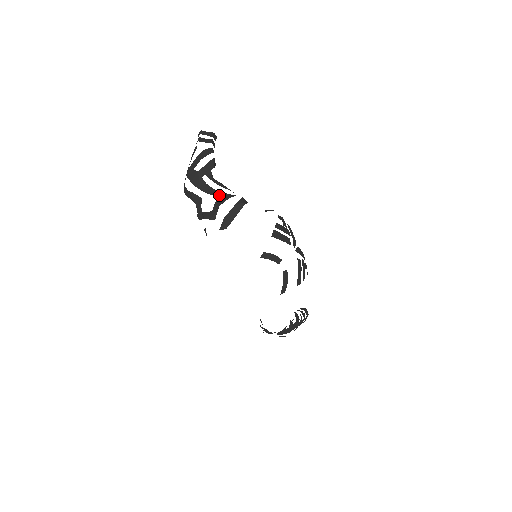
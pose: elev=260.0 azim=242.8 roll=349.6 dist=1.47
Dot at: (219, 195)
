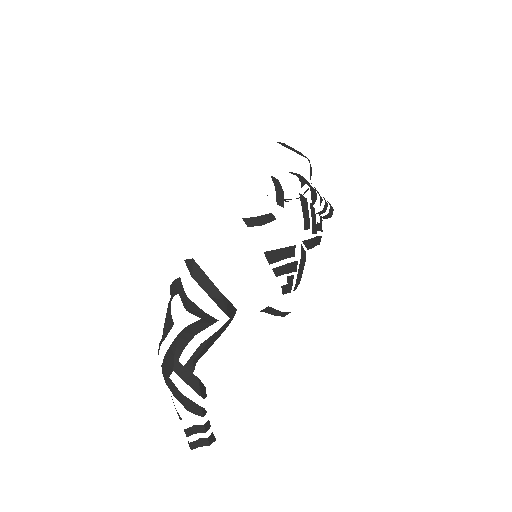
Dot at: occluded
